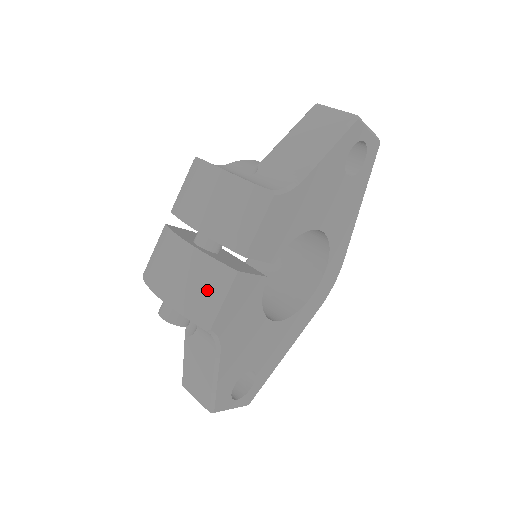
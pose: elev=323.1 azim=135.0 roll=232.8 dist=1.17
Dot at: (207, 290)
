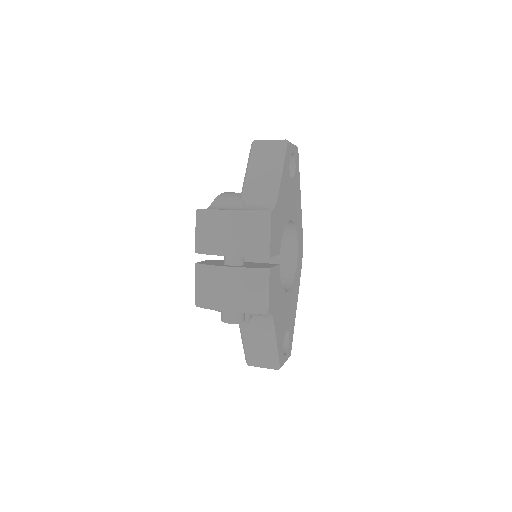
Dot at: (255, 289)
